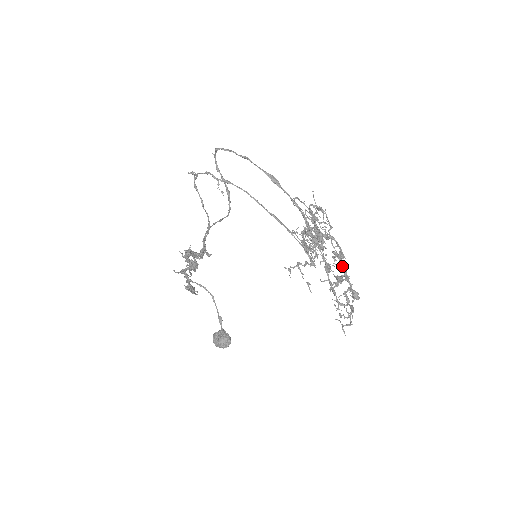
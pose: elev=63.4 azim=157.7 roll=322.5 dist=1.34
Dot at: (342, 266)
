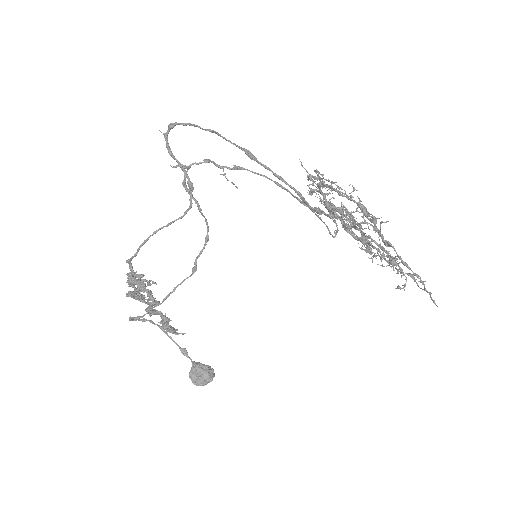
Dot at: (368, 236)
